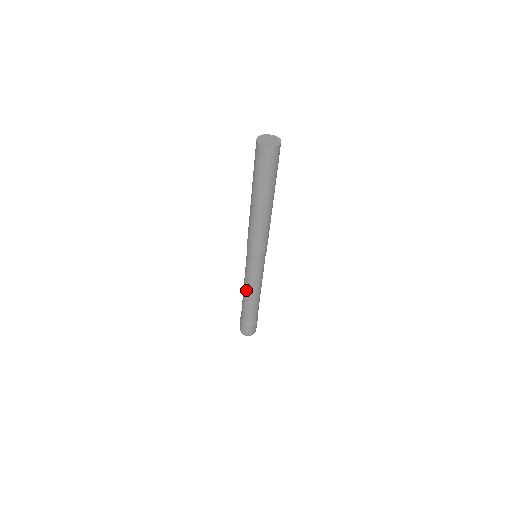
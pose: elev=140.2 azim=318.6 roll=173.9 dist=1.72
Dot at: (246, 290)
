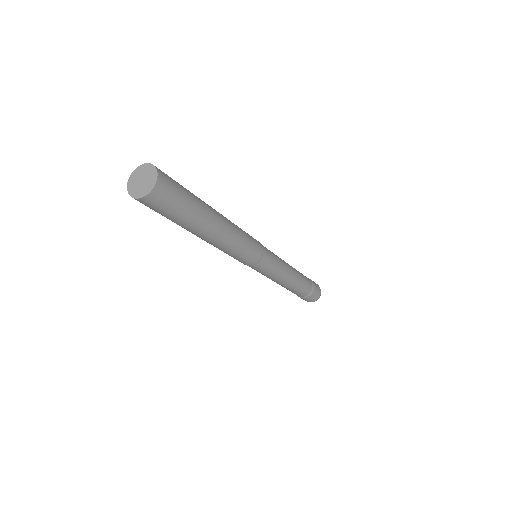
Dot at: (276, 282)
